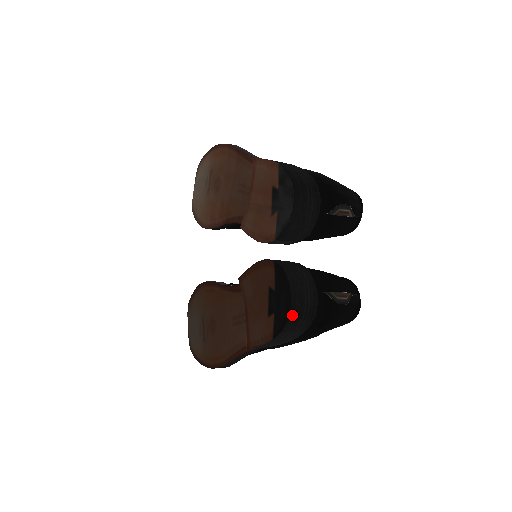
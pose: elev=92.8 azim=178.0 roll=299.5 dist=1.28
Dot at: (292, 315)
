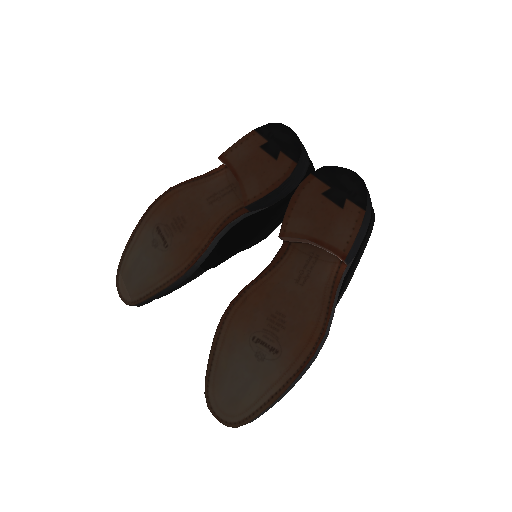
Dot at: (363, 180)
